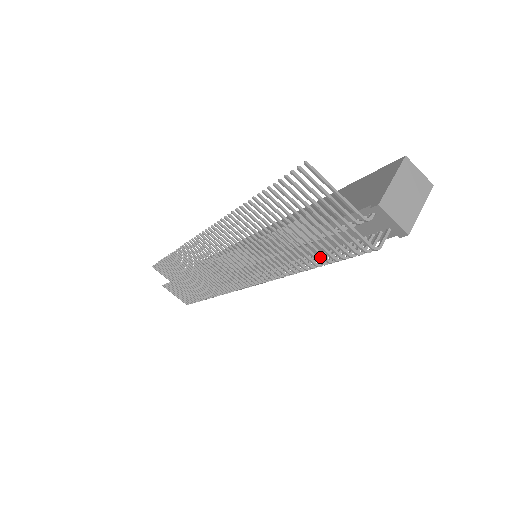
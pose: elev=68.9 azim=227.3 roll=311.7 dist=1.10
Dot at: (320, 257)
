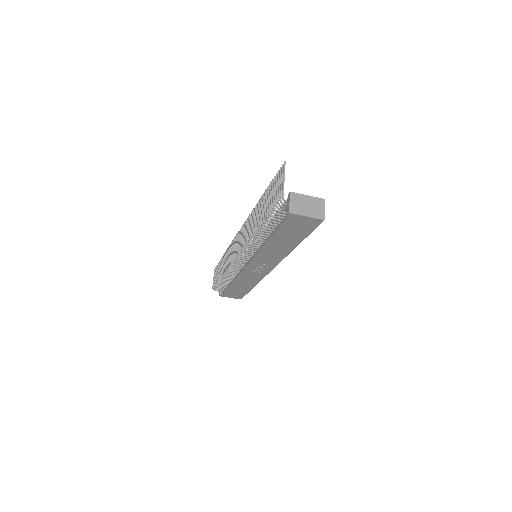
Dot at: occluded
